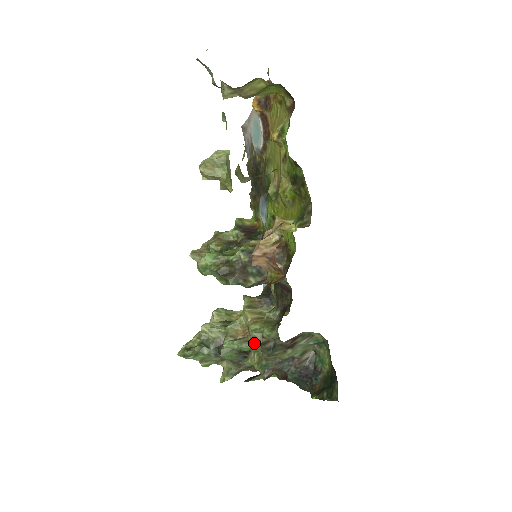
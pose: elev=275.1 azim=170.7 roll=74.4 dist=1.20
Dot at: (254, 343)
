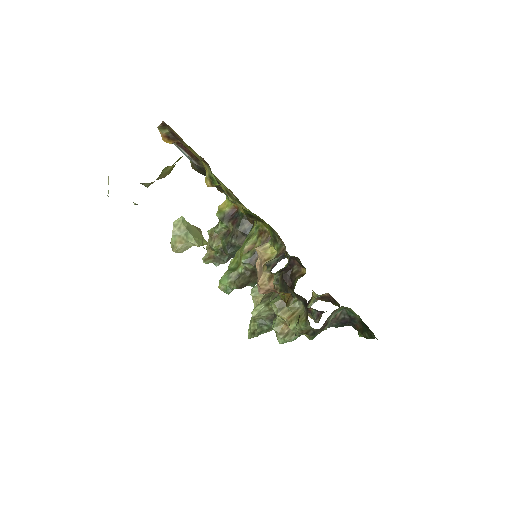
Dot at: (299, 335)
